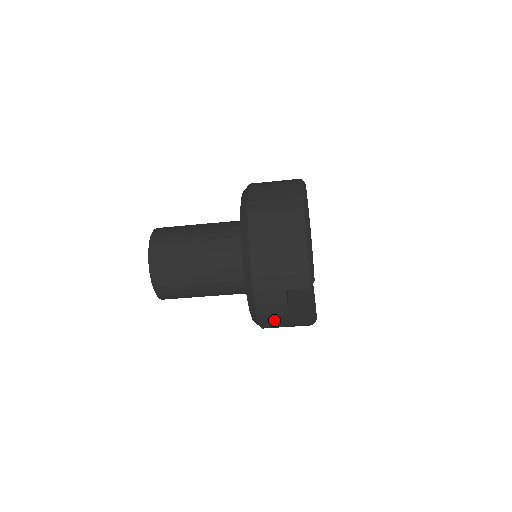
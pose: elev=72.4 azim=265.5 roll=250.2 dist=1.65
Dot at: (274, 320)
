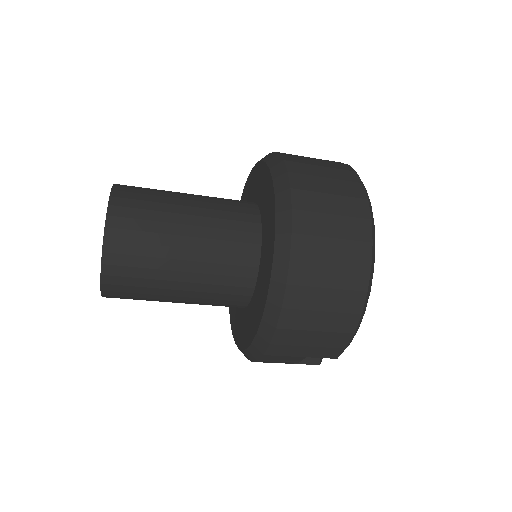
Dot at: occluded
